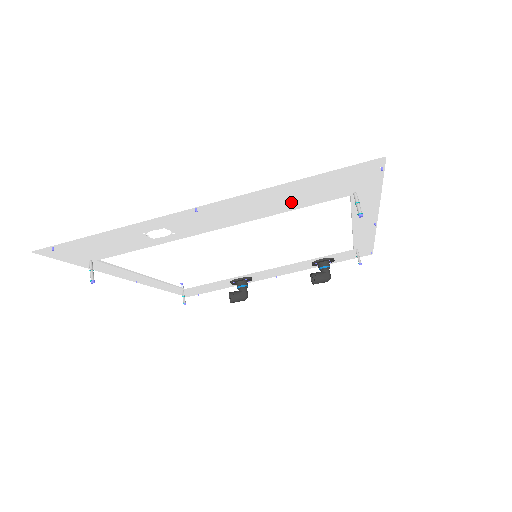
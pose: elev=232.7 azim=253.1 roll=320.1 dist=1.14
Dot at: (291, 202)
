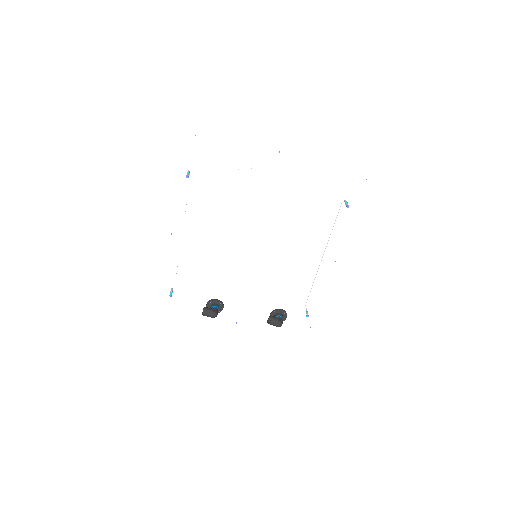
Dot at: (316, 185)
